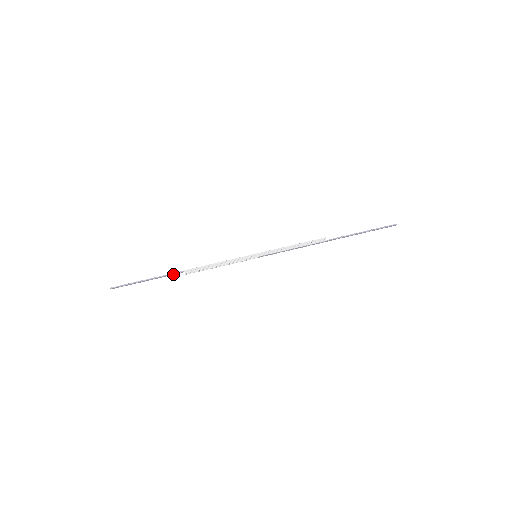
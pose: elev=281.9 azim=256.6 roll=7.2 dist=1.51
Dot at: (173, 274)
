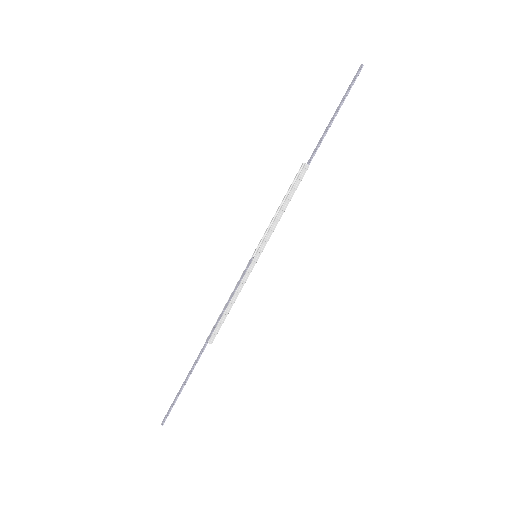
Dot at: (200, 355)
